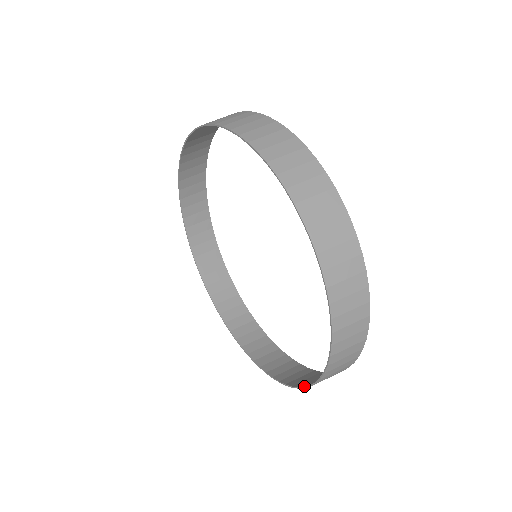
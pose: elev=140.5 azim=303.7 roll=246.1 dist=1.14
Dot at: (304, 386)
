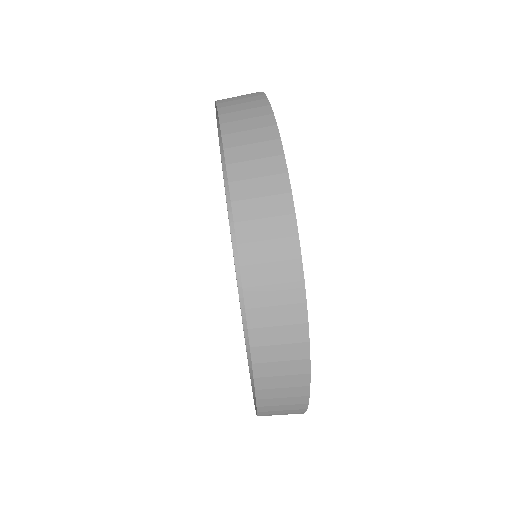
Dot at: (249, 357)
